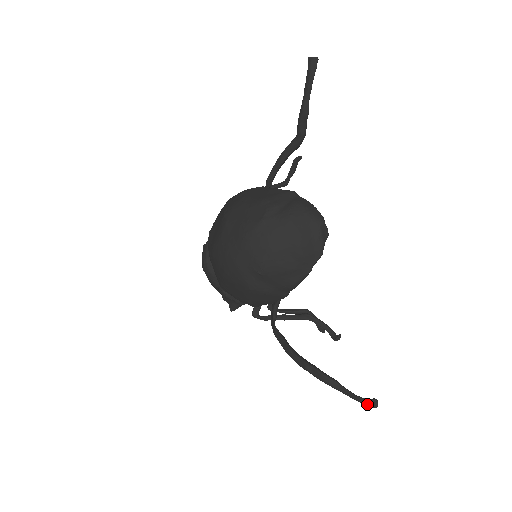
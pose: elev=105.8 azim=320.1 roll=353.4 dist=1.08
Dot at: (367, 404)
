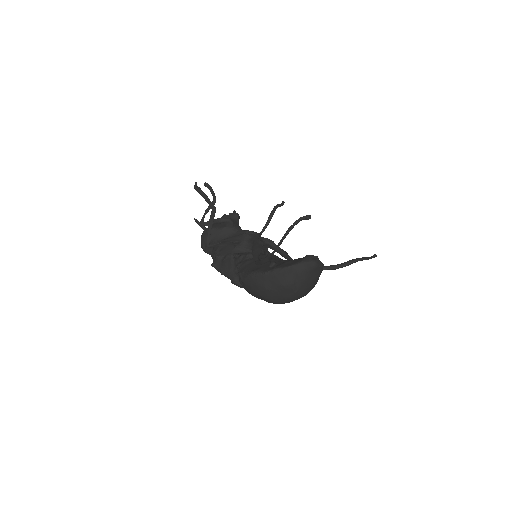
Dot at: occluded
